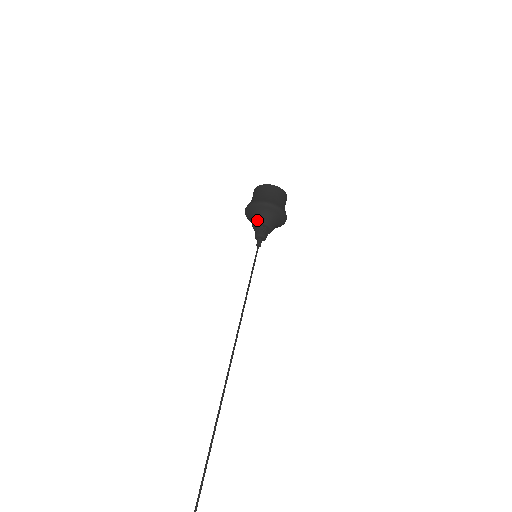
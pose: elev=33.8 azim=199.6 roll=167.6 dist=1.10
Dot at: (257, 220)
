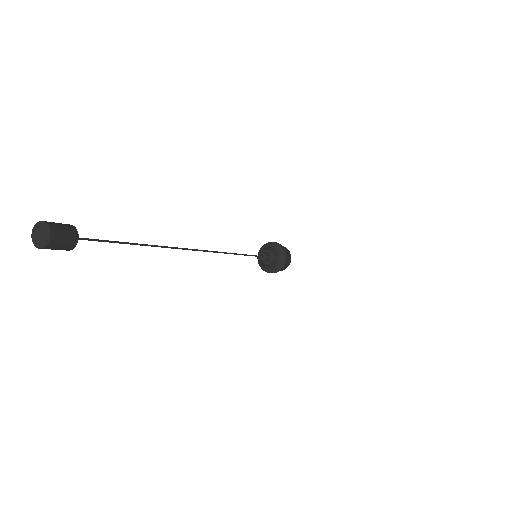
Dot at: (268, 249)
